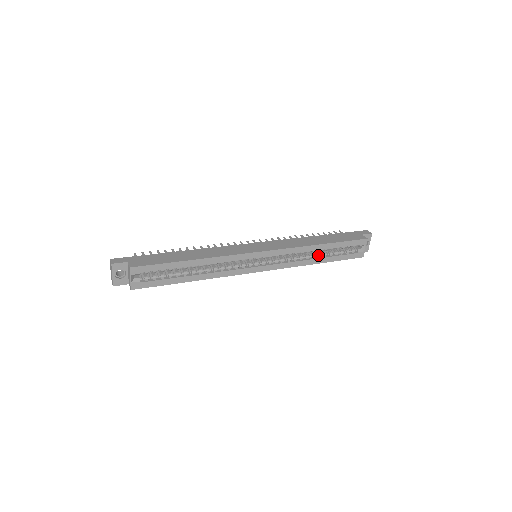
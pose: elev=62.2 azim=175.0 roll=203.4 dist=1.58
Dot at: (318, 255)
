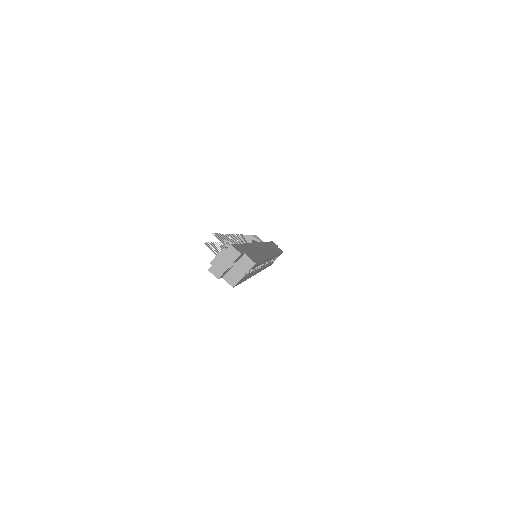
Dot at: occluded
